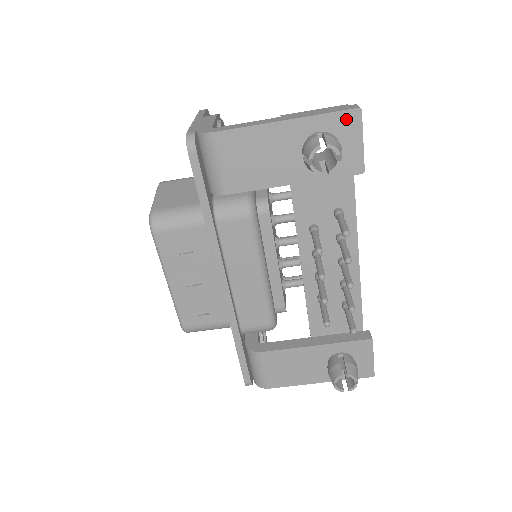
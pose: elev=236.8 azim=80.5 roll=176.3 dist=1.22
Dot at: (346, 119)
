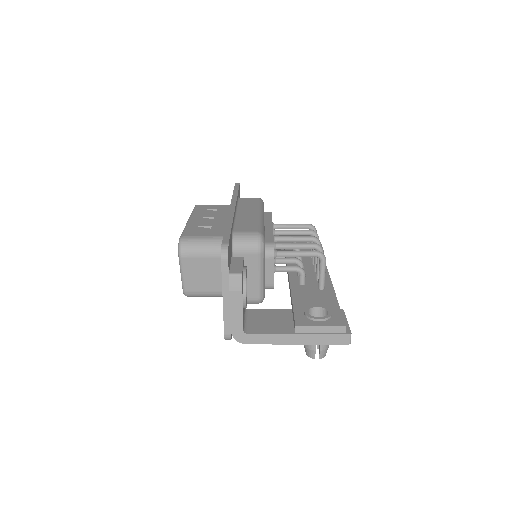
Dot at: occluded
